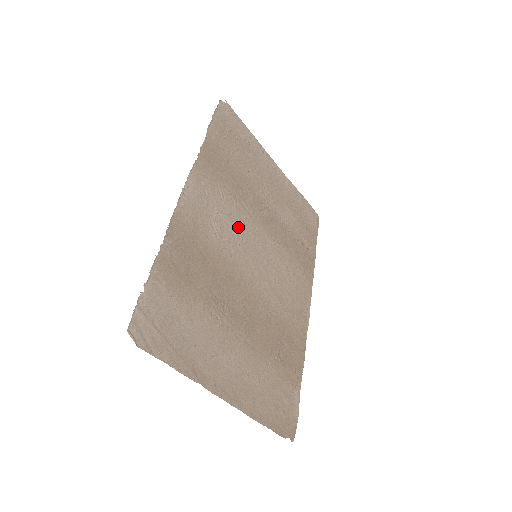
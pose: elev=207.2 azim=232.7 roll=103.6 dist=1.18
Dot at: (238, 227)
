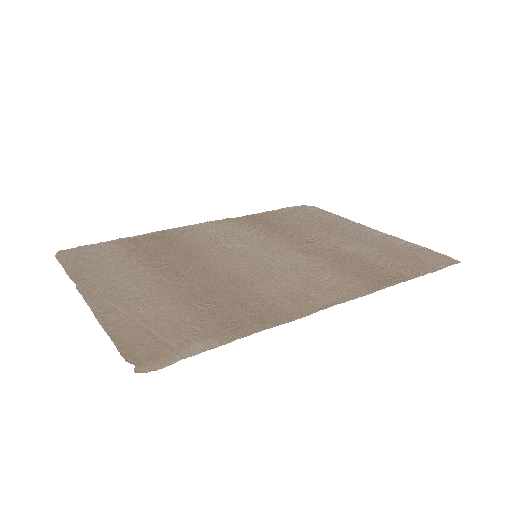
Dot at: (246, 242)
